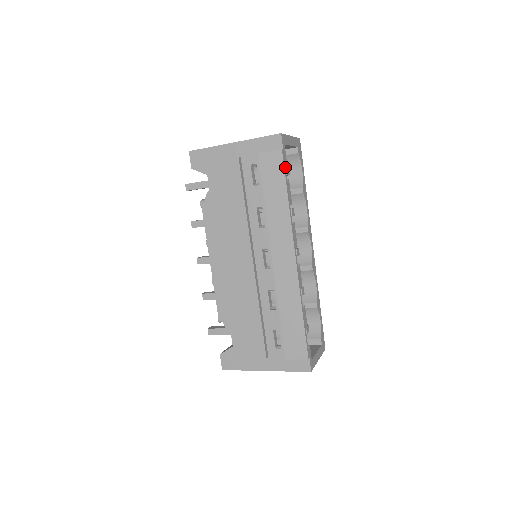
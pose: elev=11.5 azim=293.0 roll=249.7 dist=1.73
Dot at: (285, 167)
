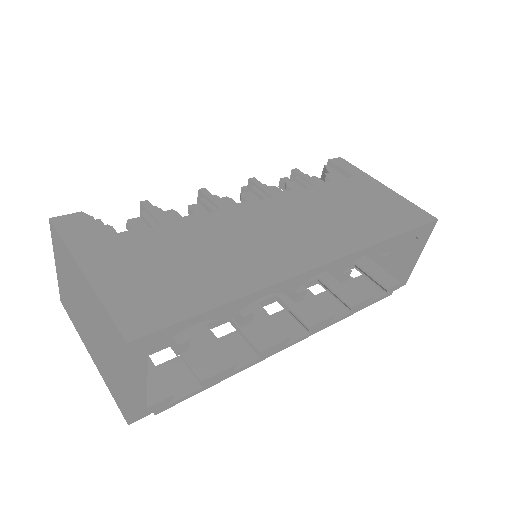
Dot at: occluded
